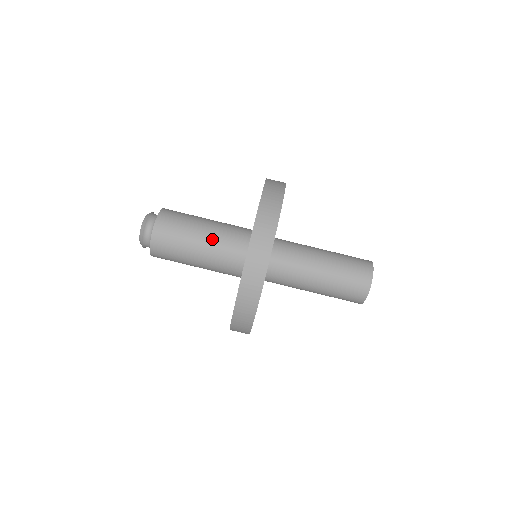
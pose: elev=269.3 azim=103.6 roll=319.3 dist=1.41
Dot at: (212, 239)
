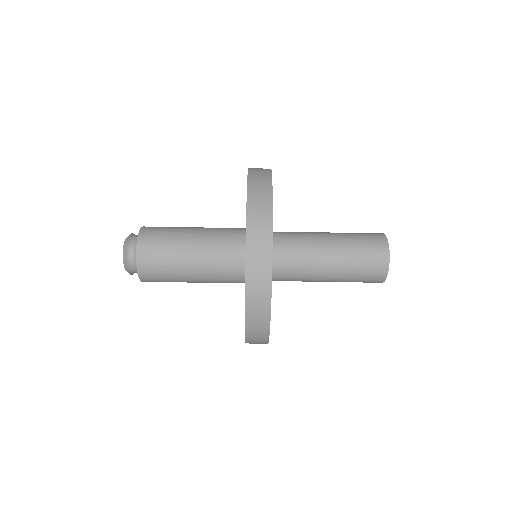
Dot at: (204, 246)
